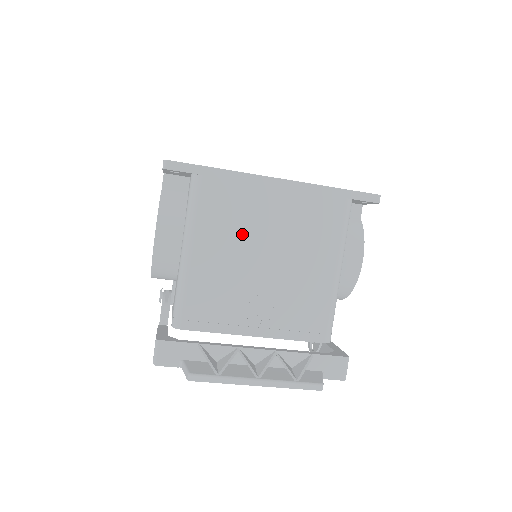
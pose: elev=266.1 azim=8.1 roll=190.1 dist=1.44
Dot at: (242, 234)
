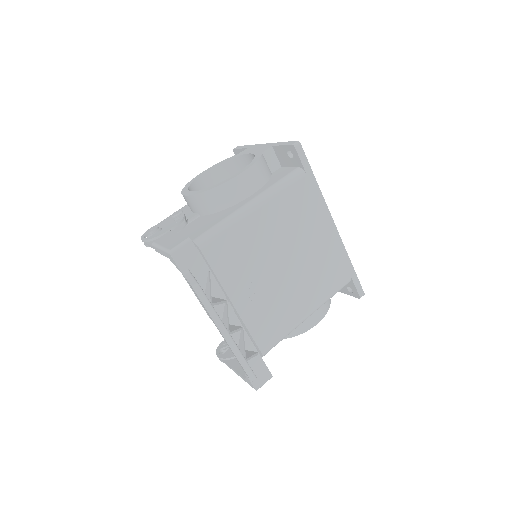
Dot at: (290, 233)
